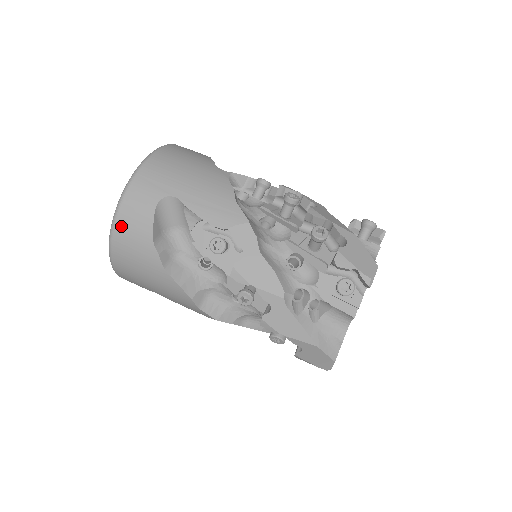
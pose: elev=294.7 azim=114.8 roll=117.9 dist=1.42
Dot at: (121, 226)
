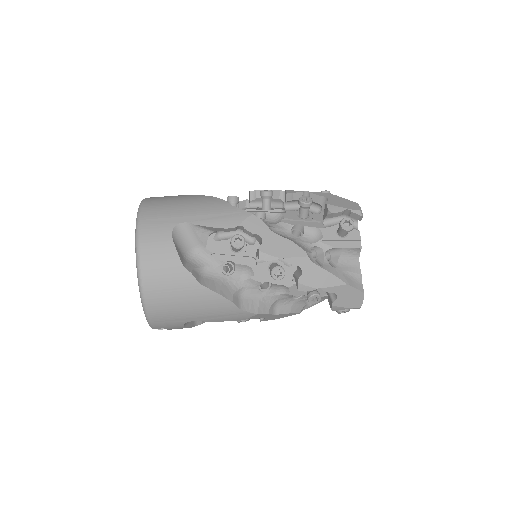
Dot at: (148, 266)
